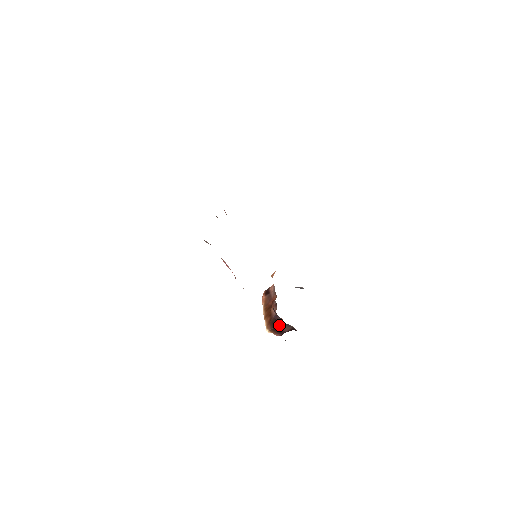
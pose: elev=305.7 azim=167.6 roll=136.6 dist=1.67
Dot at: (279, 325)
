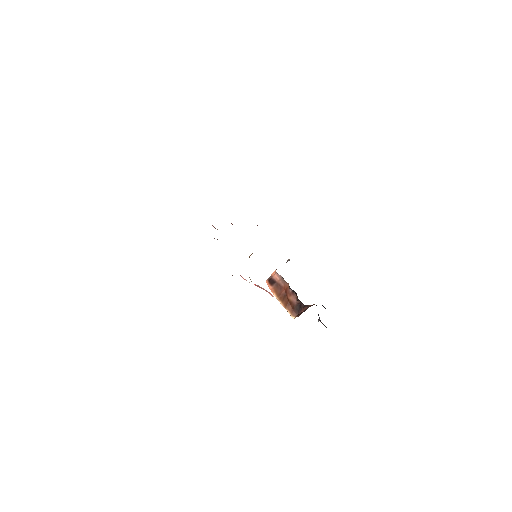
Dot at: (304, 309)
